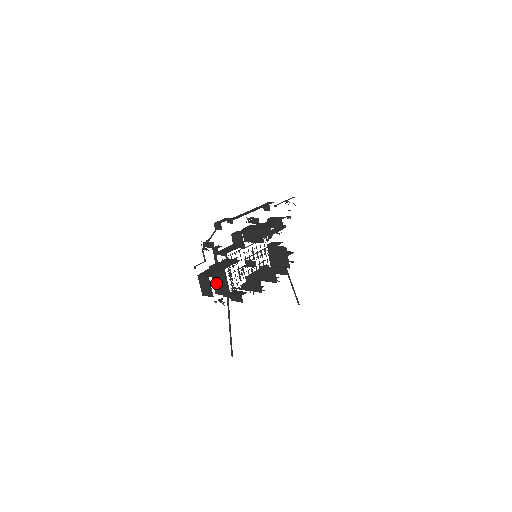
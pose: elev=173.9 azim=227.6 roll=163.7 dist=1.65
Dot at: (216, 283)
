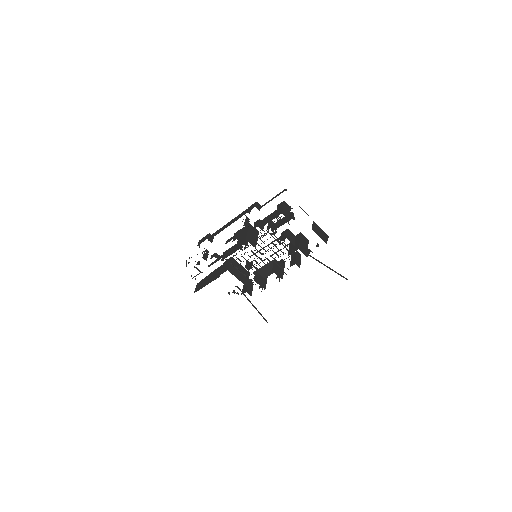
Dot at: occluded
